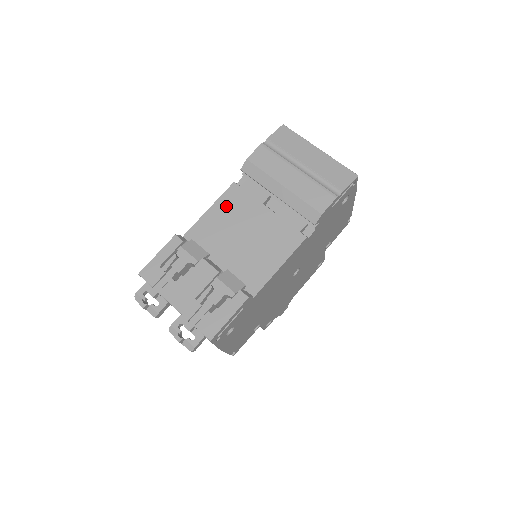
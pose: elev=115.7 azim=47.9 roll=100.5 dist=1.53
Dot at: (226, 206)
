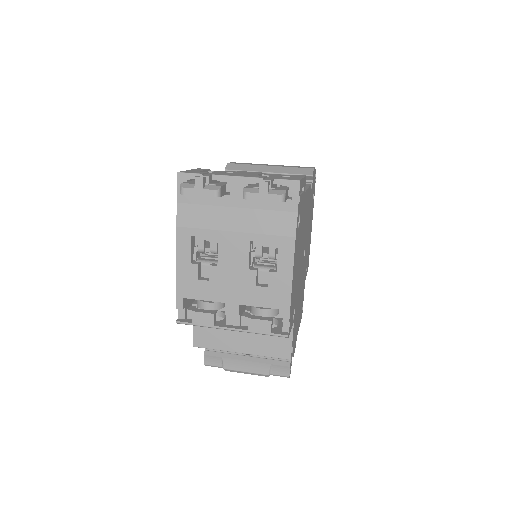
Dot at: occluded
